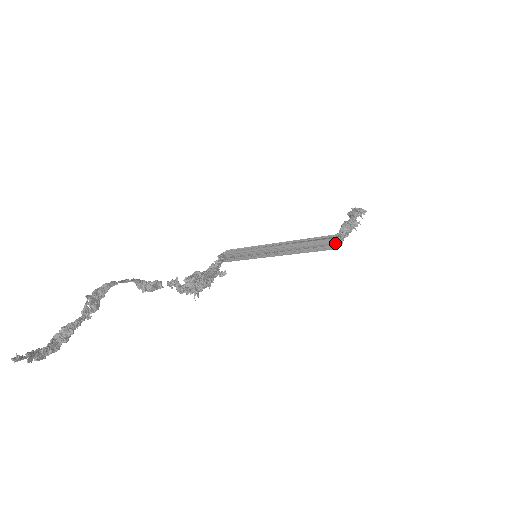
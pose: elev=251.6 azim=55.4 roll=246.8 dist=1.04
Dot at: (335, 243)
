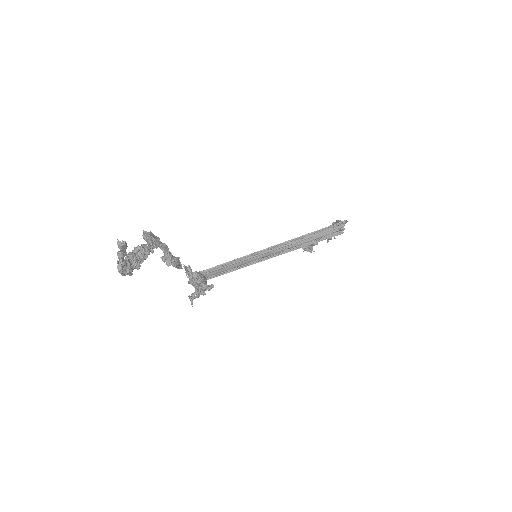
Dot at: (341, 229)
